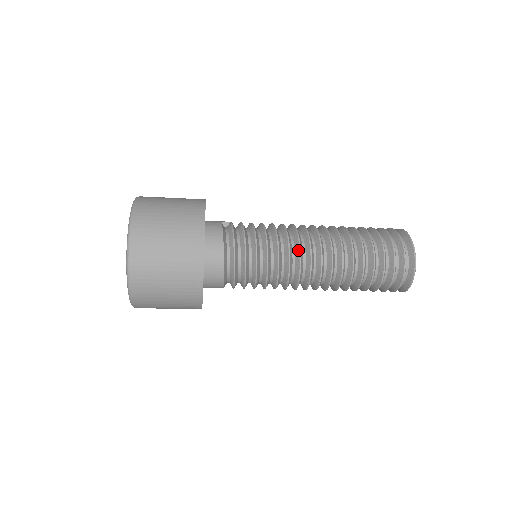
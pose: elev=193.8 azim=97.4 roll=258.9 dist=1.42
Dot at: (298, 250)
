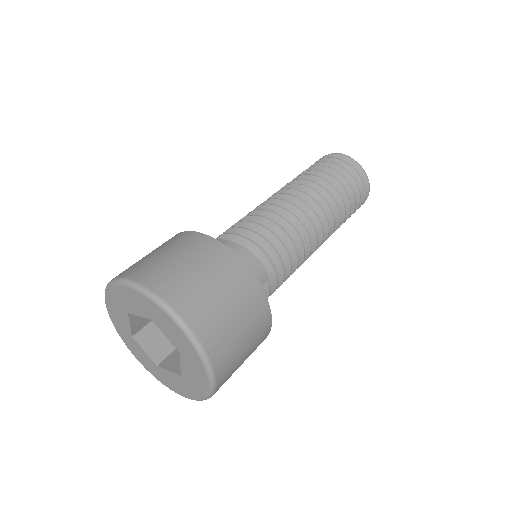
Dot at: occluded
